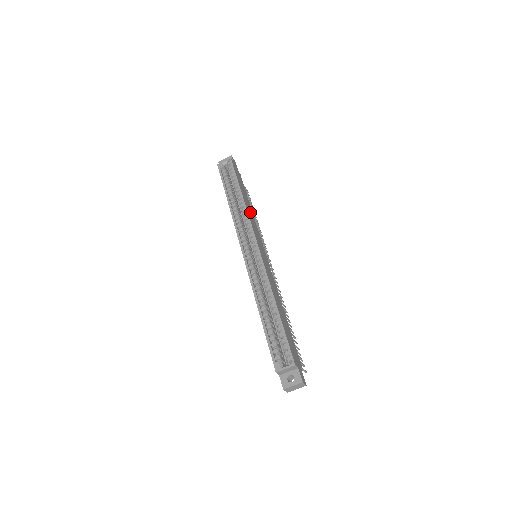
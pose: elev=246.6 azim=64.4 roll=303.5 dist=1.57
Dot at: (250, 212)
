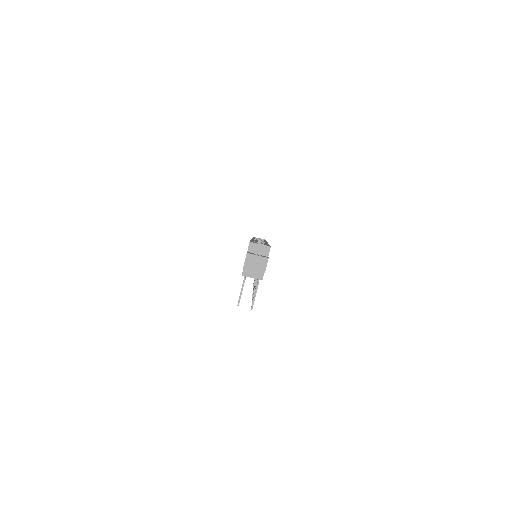
Dot at: occluded
